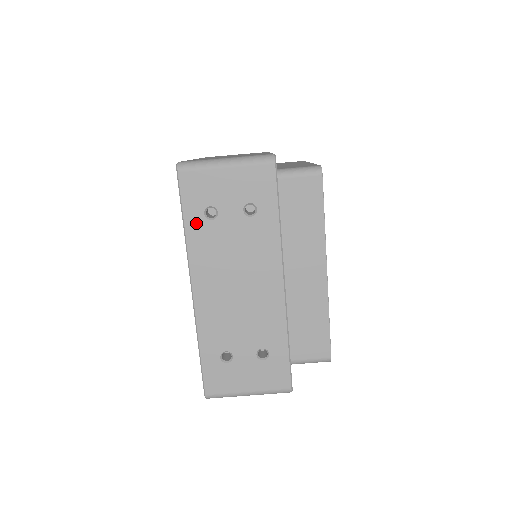
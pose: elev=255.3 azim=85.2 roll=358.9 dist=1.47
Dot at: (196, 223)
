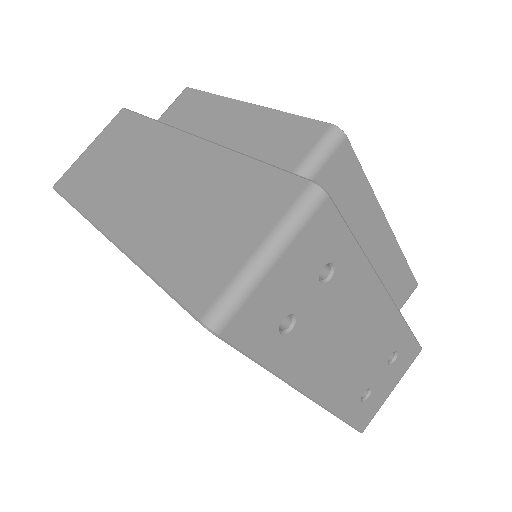
Dot at: (277, 351)
